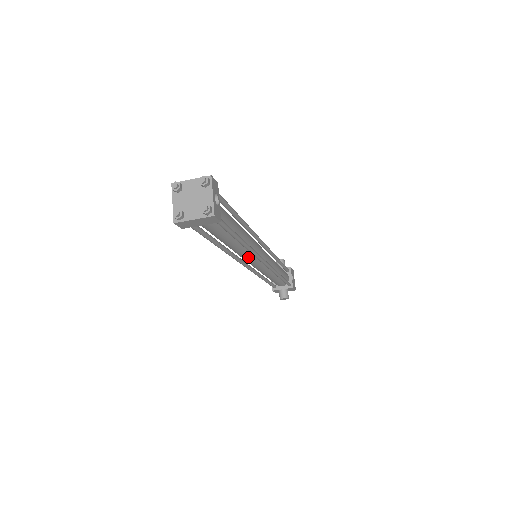
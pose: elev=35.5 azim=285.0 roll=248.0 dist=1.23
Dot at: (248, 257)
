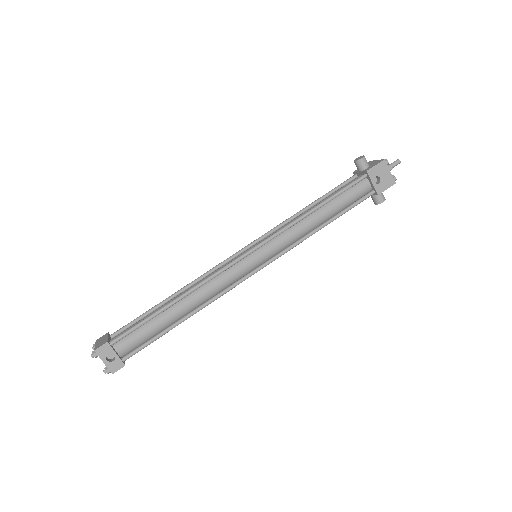
Dot at: (229, 285)
